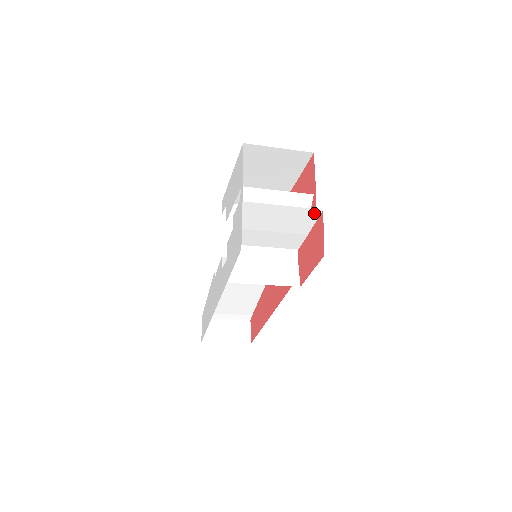
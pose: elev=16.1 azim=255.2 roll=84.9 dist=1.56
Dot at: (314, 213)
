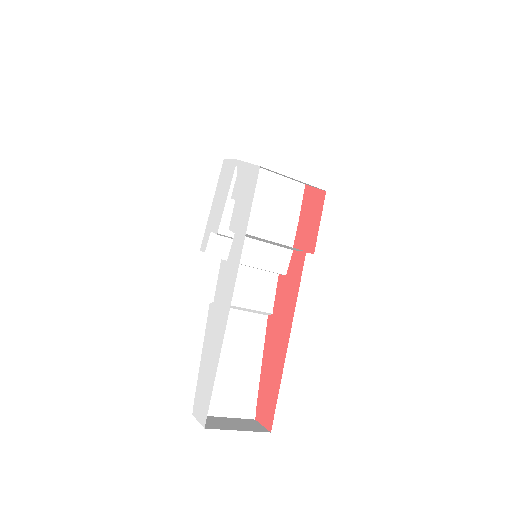
Dot at: (299, 189)
